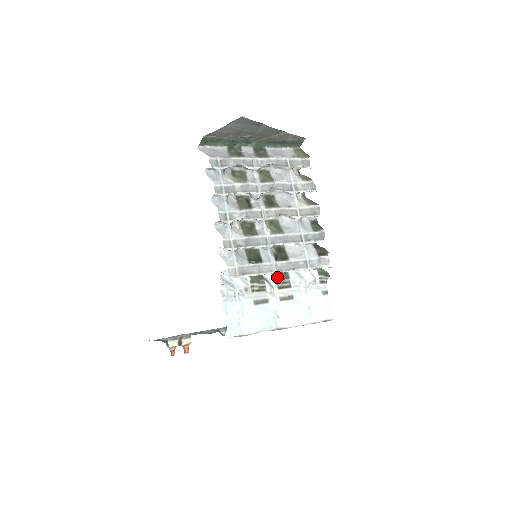
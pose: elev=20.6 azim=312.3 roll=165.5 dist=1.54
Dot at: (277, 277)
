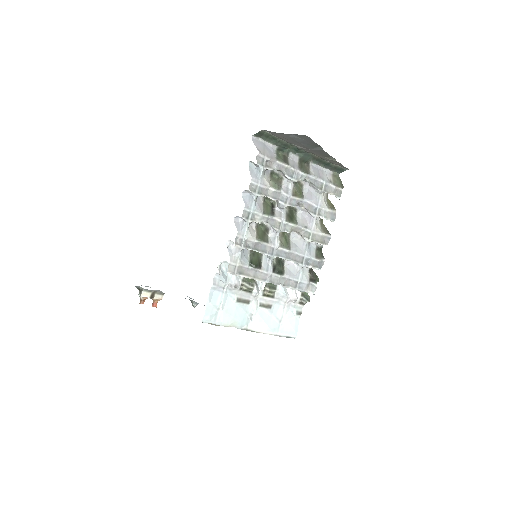
Dot at: (266, 284)
